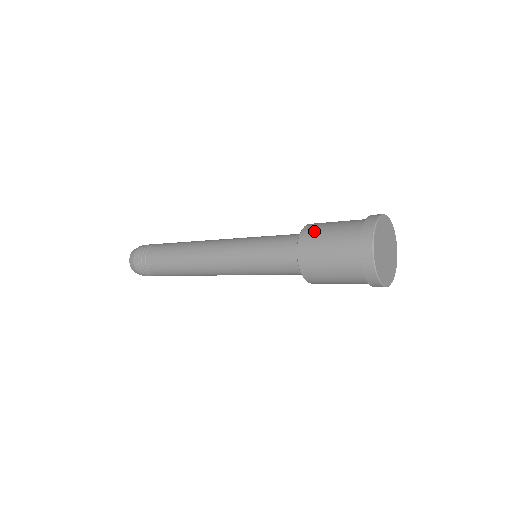
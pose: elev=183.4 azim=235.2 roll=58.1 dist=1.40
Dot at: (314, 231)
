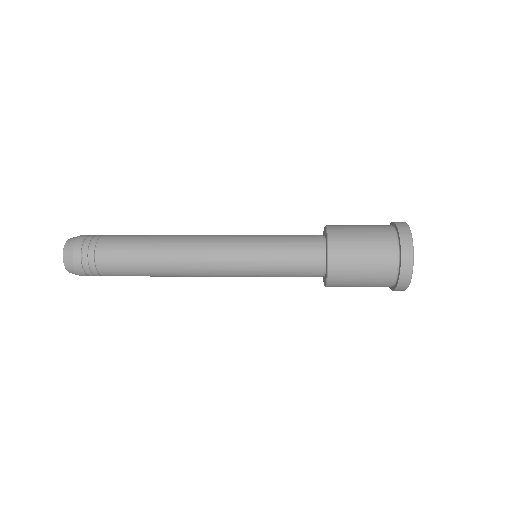
Dot at: (344, 234)
